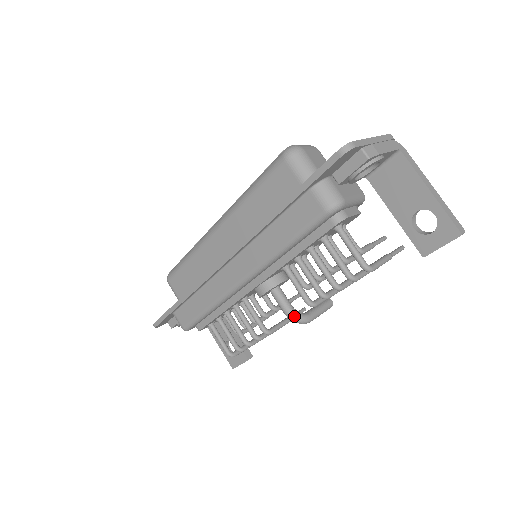
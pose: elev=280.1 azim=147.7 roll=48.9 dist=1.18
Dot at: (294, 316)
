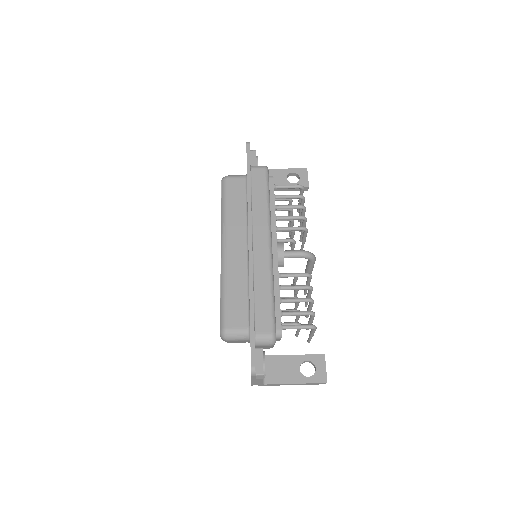
Dot at: (307, 251)
